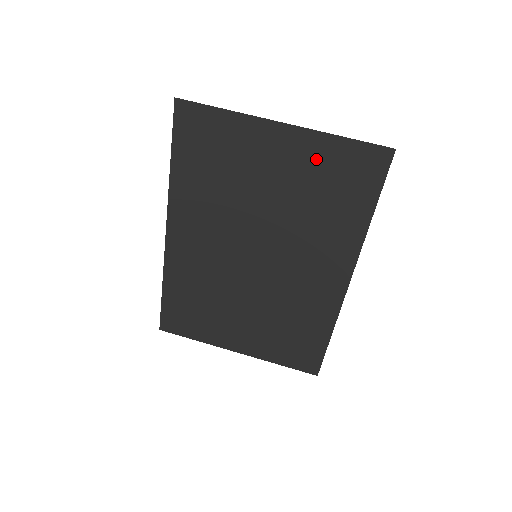
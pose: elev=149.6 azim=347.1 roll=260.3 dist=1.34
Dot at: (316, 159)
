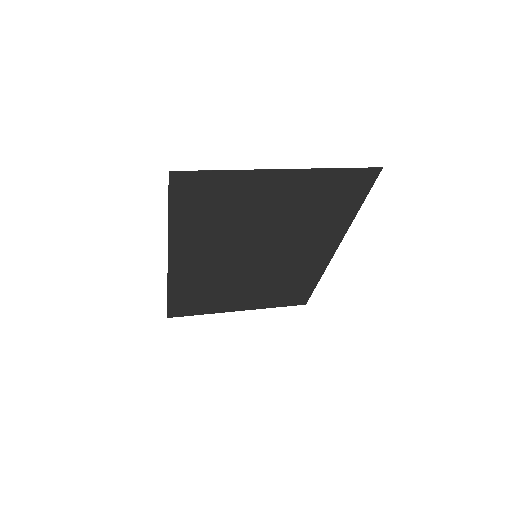
Dot at: (313, 187)
